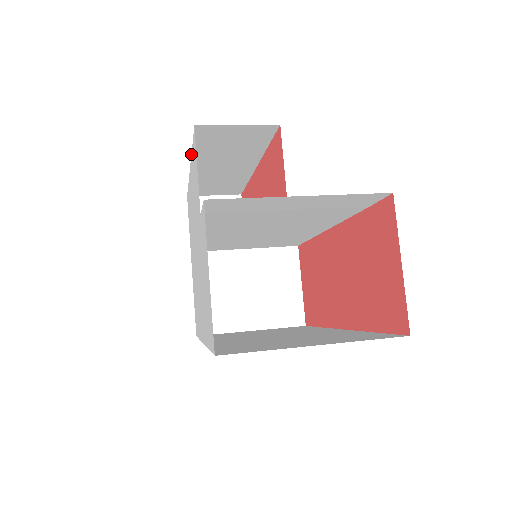
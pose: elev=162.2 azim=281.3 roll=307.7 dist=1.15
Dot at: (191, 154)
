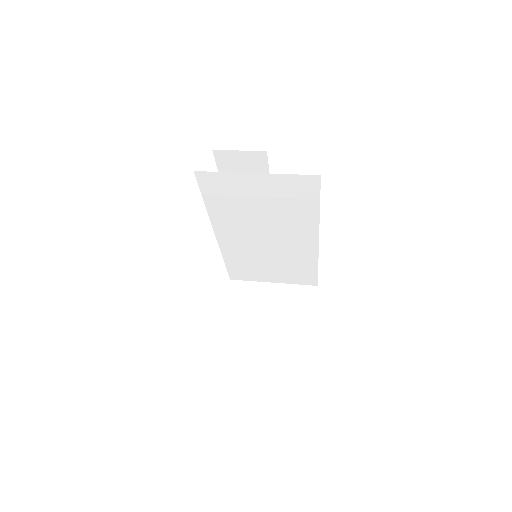
Dot at: occluded
